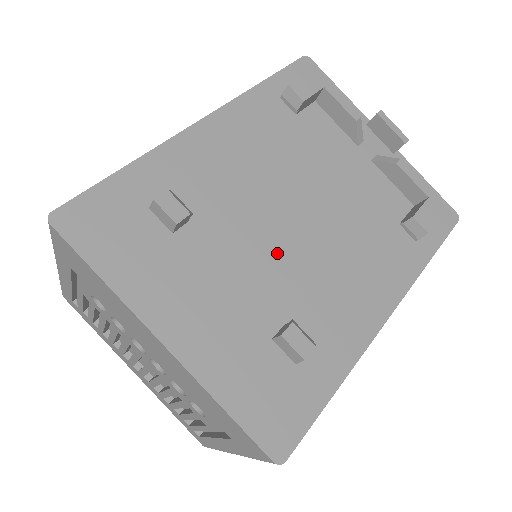
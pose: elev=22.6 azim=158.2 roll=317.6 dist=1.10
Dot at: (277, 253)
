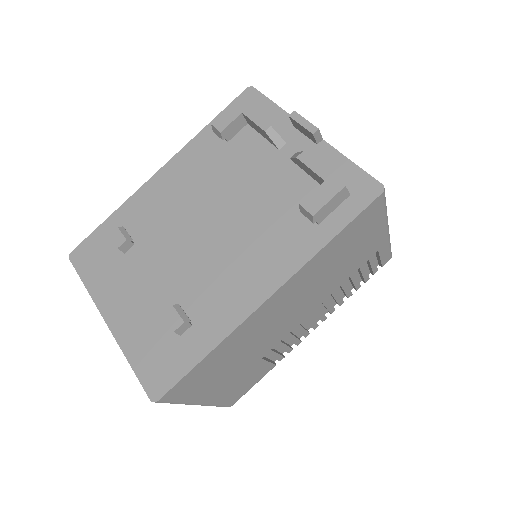
Dot at: (186, 256)
